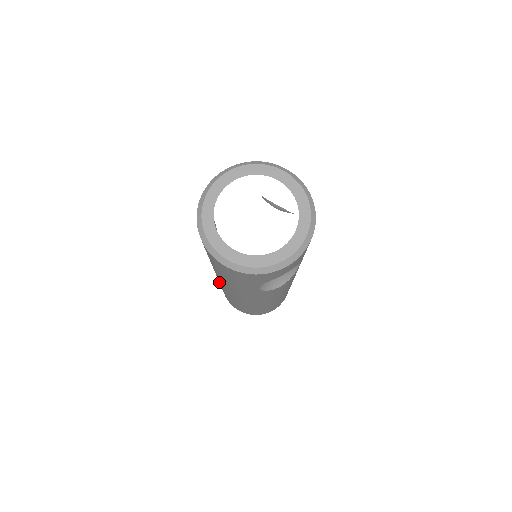
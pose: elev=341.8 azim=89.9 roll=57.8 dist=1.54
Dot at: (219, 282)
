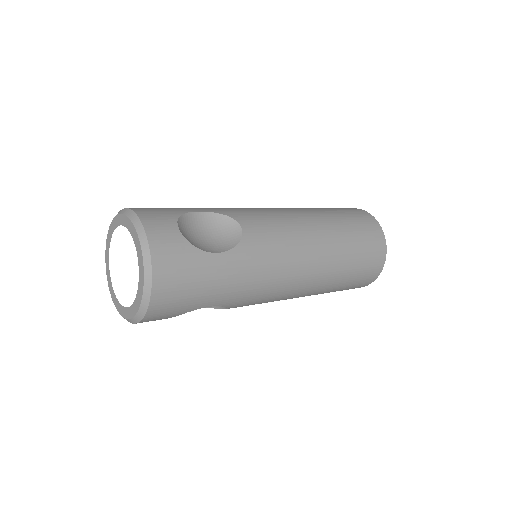
Dot at: occluded
